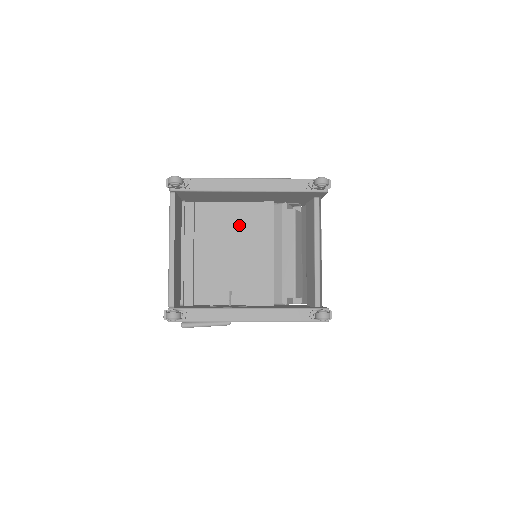
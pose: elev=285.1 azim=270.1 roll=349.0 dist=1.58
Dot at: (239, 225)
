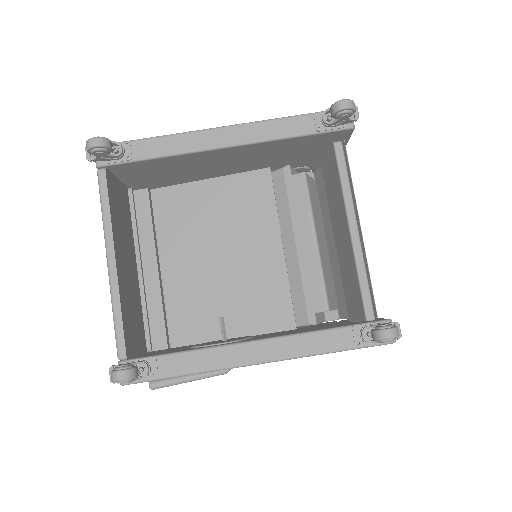
Dot at: (222, 212)
